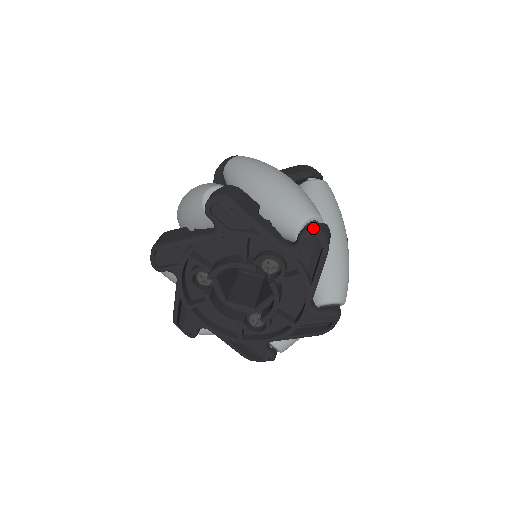
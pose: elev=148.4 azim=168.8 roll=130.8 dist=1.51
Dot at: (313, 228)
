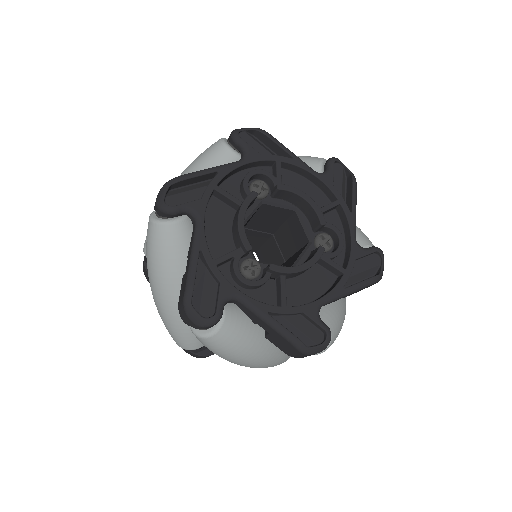
Dot at: occluded
